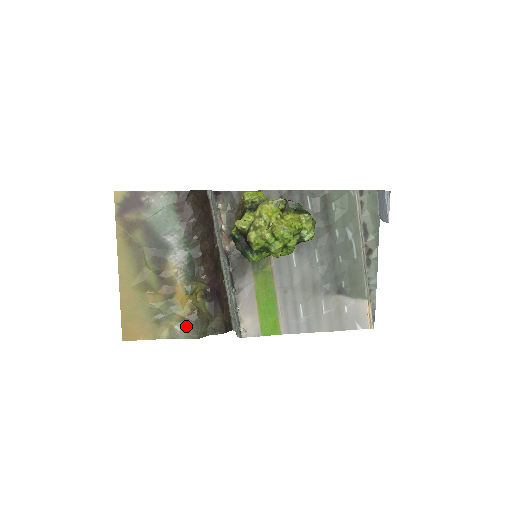
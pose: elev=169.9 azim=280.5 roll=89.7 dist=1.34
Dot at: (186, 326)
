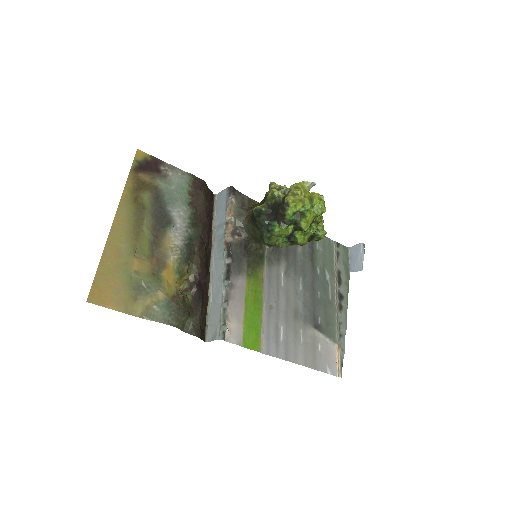
Dot at: (167, 308)
